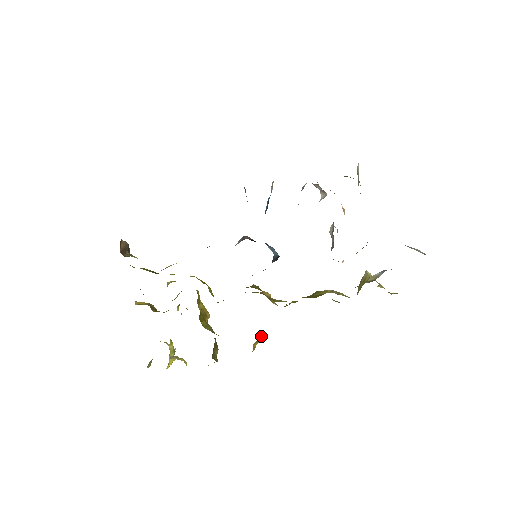
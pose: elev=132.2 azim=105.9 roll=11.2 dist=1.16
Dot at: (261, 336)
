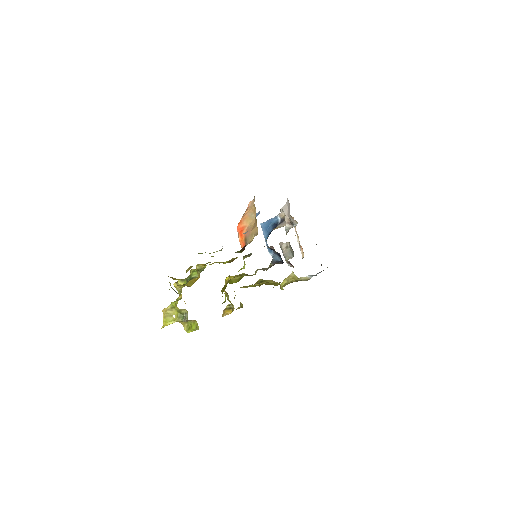
Dot at: (229, 306)
